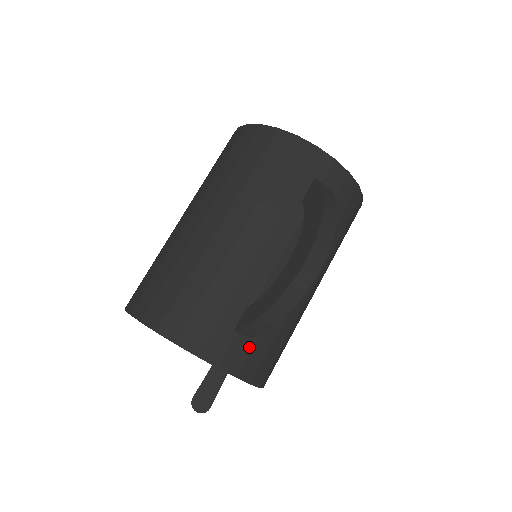
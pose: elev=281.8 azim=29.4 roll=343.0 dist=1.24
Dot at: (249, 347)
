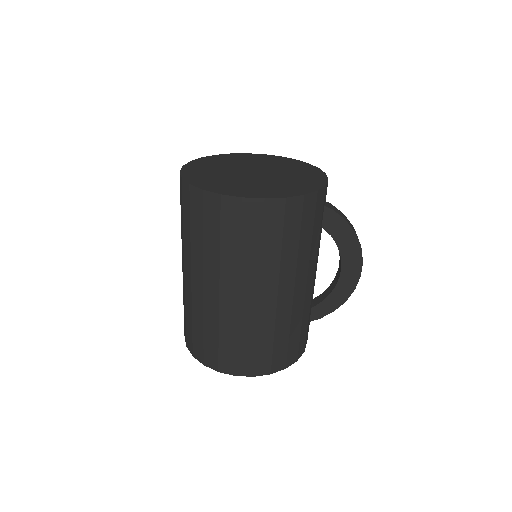
Dot at: occluded
